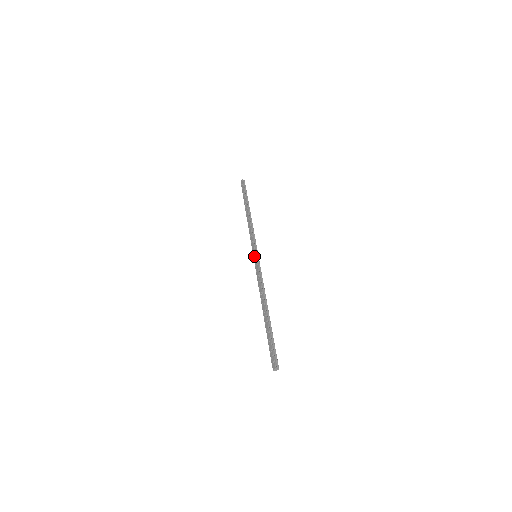
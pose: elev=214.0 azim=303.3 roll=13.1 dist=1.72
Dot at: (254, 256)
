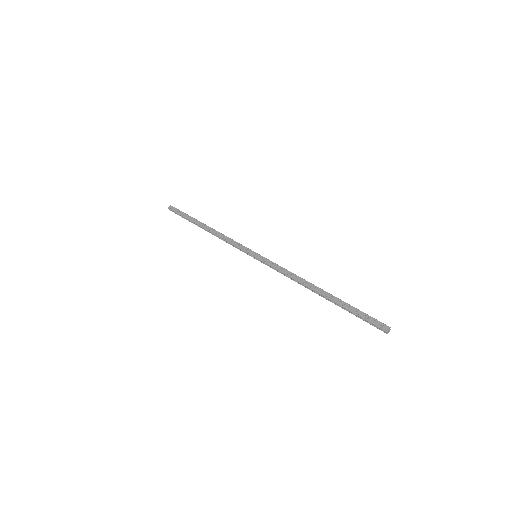
Dot at: (256, 255)
